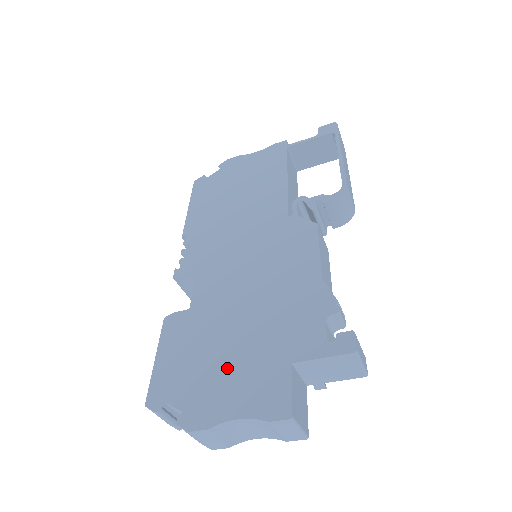
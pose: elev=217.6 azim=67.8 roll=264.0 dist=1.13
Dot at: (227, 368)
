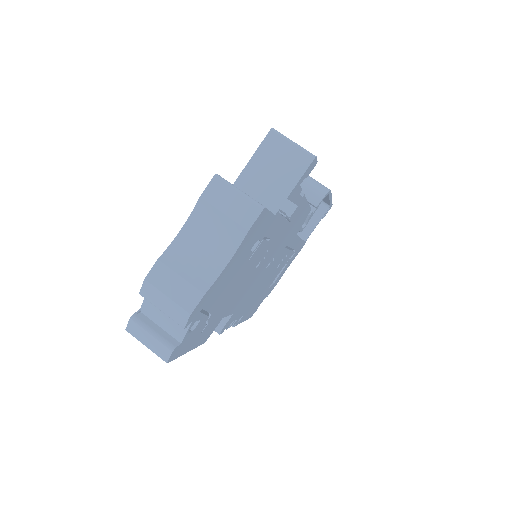
Dot at: occluded
